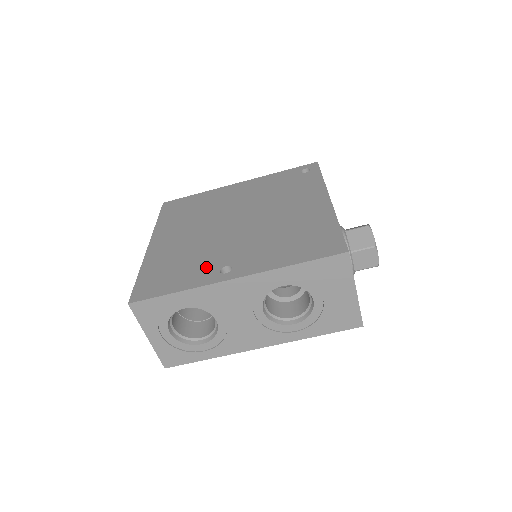
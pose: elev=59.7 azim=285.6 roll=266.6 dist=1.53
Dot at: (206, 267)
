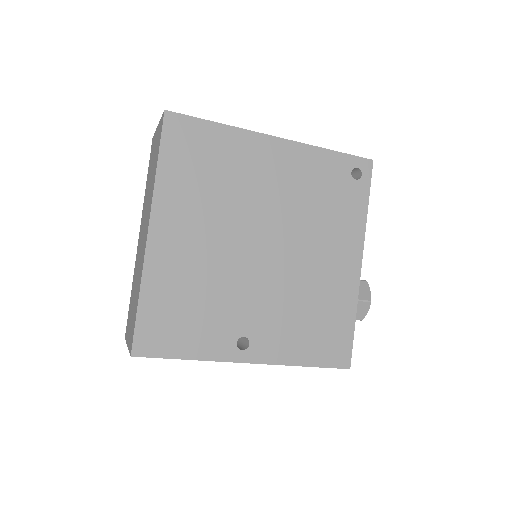
Dot at: (223, 328)
